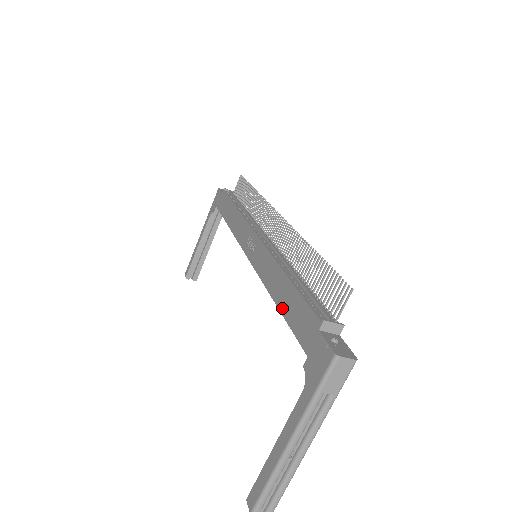
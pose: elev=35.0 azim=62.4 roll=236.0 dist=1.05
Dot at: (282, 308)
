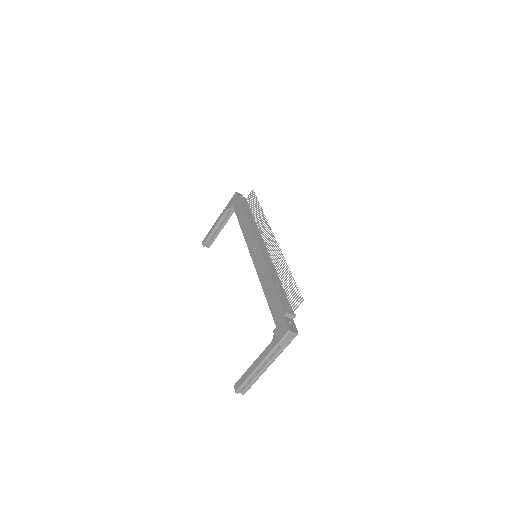
Dot at: (267, 297)
